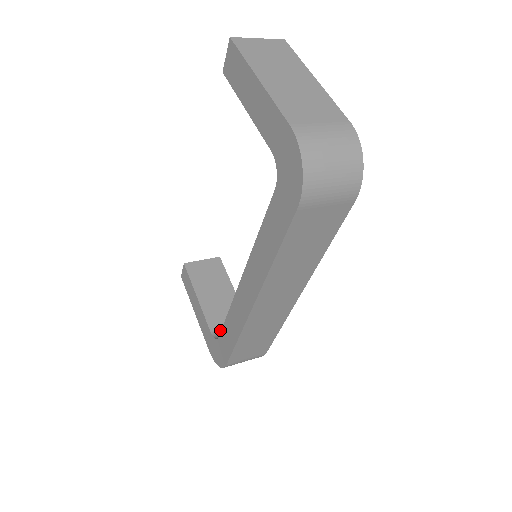
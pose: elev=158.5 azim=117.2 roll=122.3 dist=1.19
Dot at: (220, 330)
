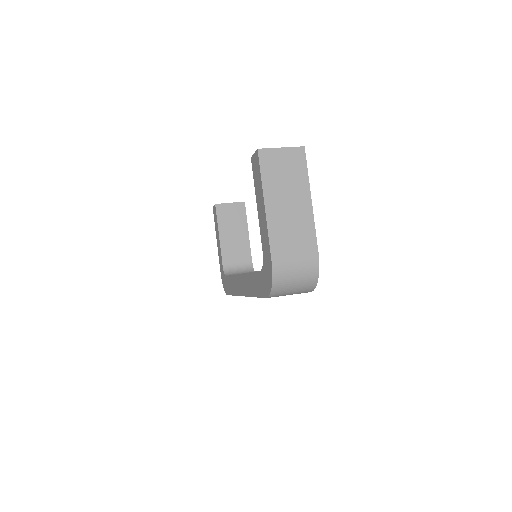
Dot at: (230, 266)
